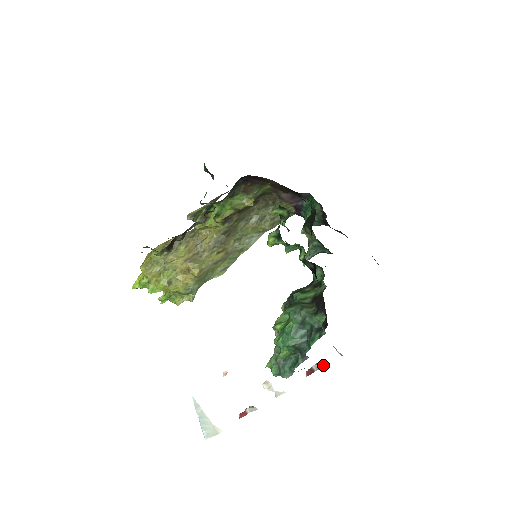
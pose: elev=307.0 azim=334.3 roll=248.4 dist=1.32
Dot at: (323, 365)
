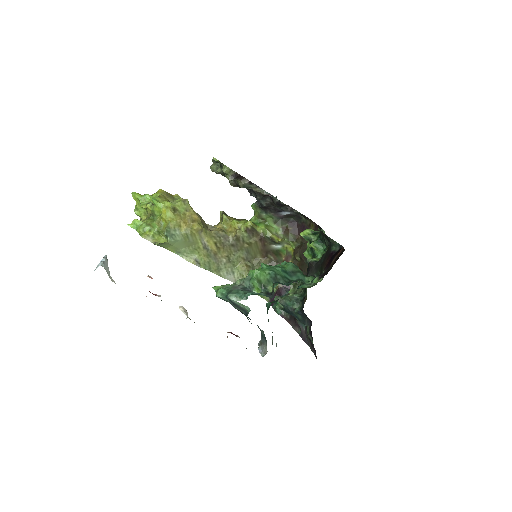
Dot at: occluded
